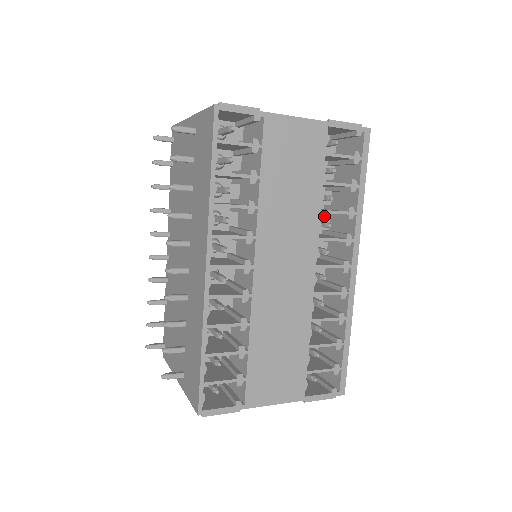
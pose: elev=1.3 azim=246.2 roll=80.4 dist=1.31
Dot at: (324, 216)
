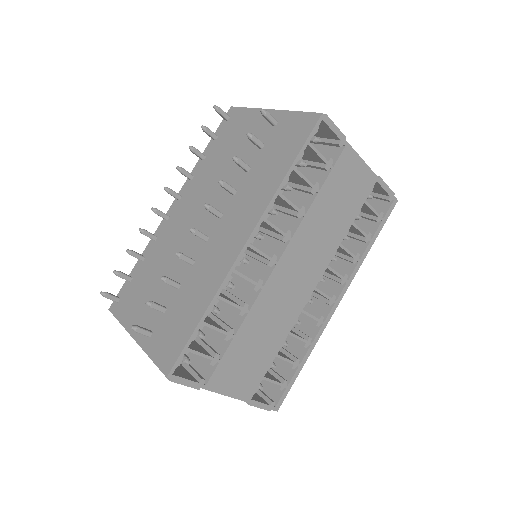
Dot at: occluded
